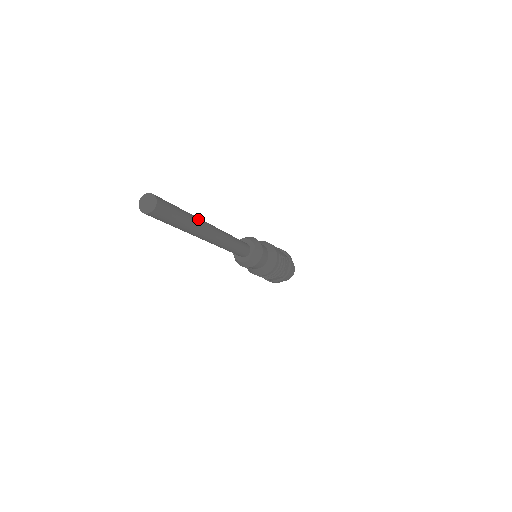
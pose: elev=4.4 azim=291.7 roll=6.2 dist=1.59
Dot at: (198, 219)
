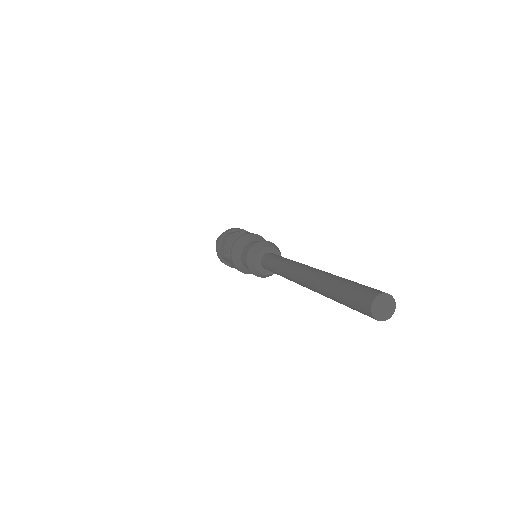
Dot at: occluded
